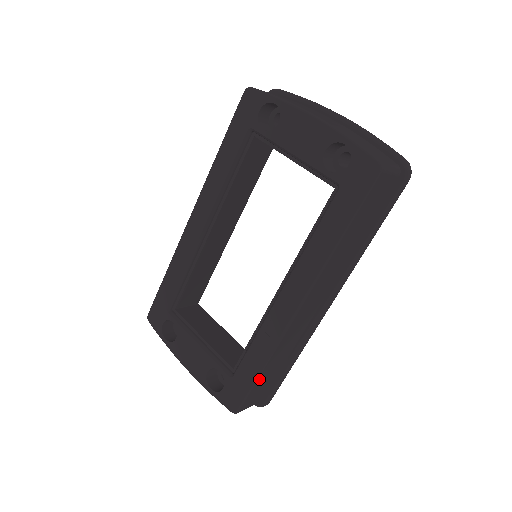
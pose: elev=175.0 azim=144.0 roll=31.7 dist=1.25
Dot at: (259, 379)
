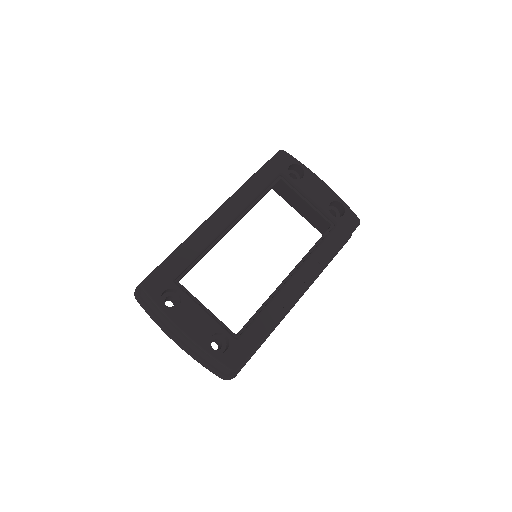
Dot at: (261, 342)
